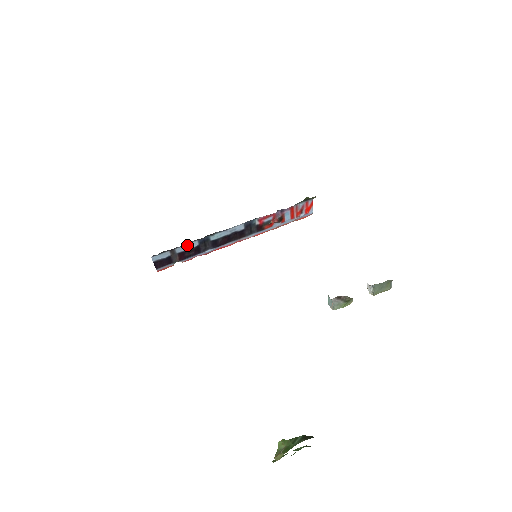
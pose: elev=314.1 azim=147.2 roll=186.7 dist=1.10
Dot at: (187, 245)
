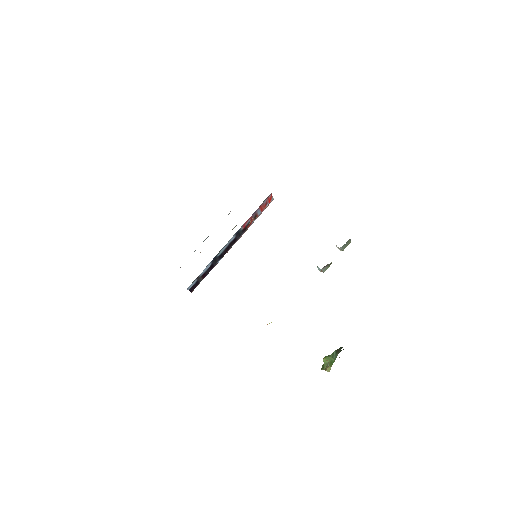
Dot at: (205, 268)
